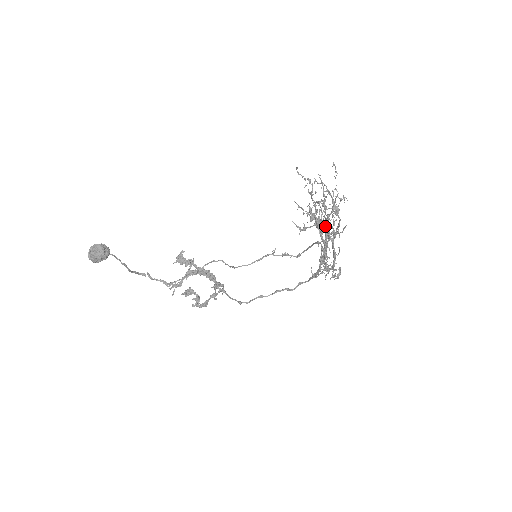
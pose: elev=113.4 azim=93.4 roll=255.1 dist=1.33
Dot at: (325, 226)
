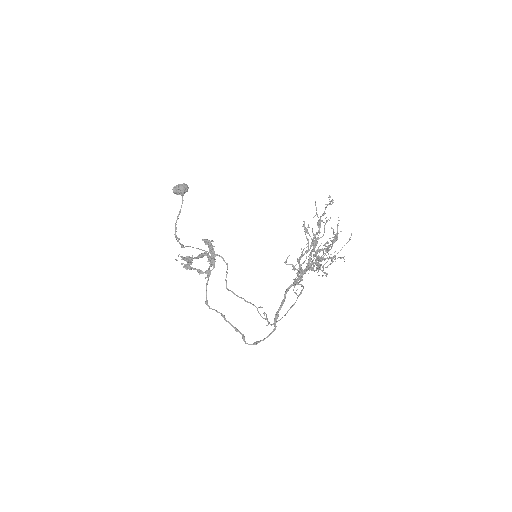
Dot at: (318, 258)
